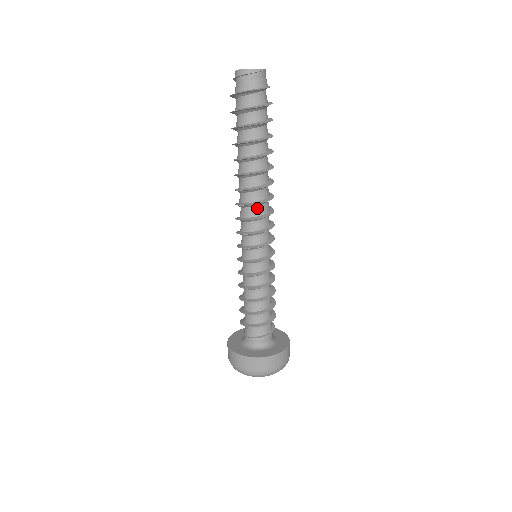
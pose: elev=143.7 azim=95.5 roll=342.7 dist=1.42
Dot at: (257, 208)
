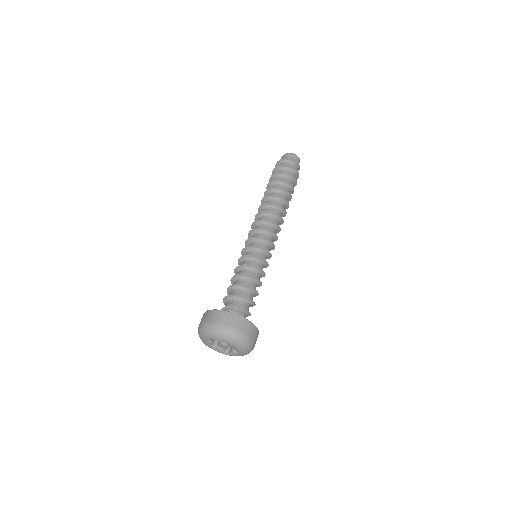
Dot at: (262, 218)
